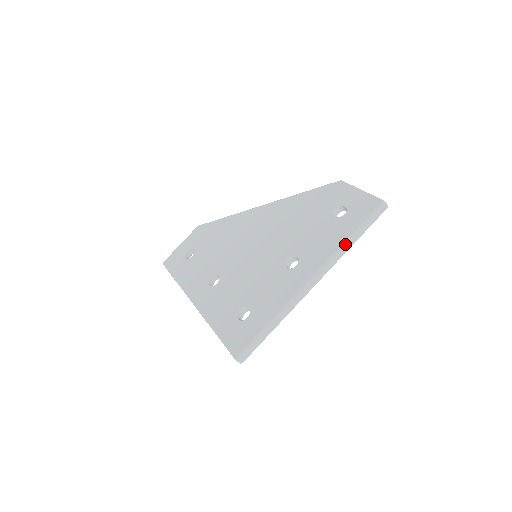
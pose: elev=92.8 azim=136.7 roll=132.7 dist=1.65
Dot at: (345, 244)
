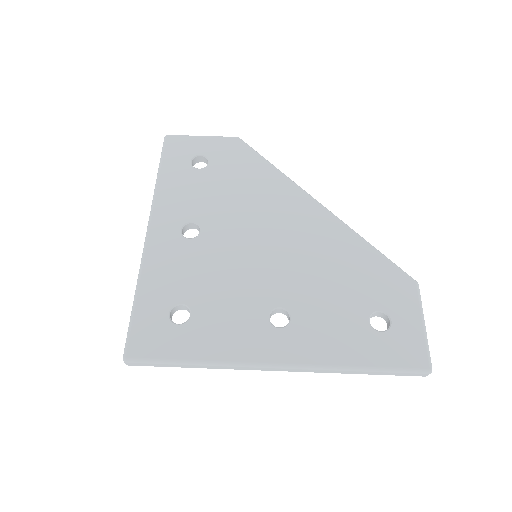
Dot at: (347, 369)
